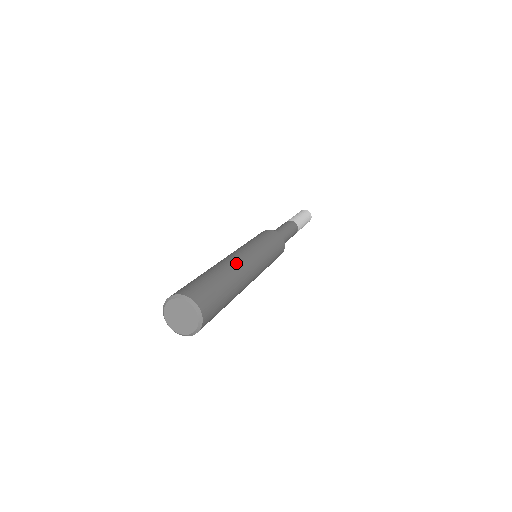
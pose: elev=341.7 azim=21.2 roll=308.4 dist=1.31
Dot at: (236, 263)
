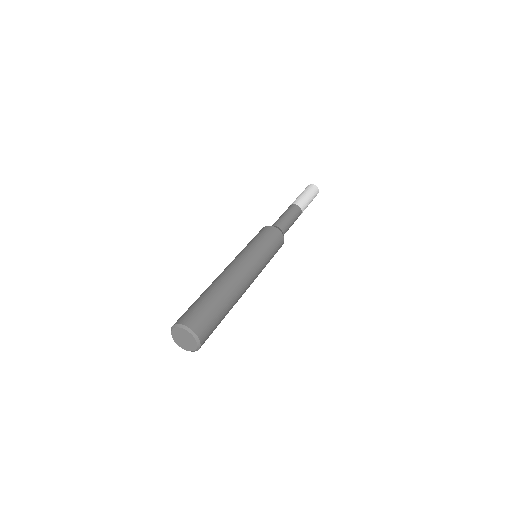
Dot at: (220, 276)
